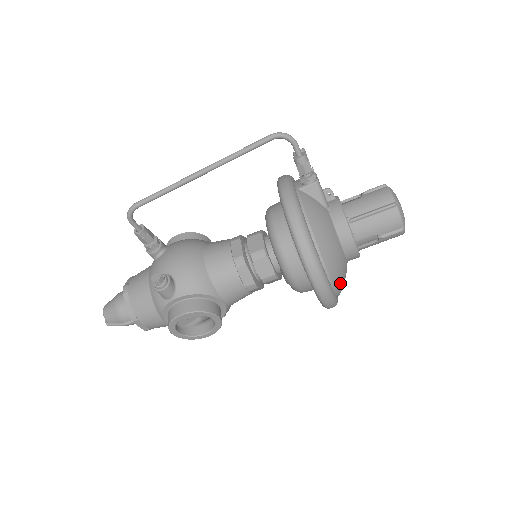
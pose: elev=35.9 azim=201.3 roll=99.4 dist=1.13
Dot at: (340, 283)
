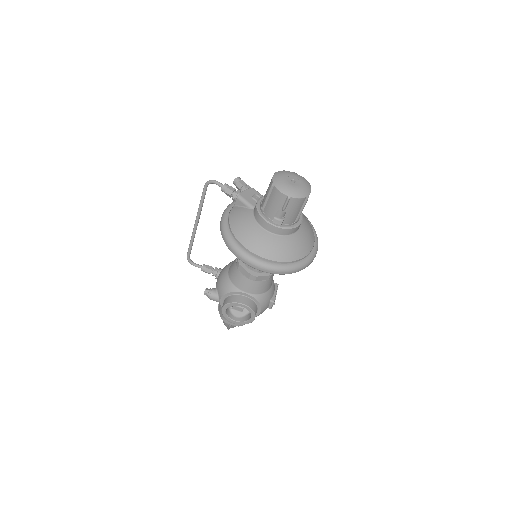
Dot at: (274, 254)
